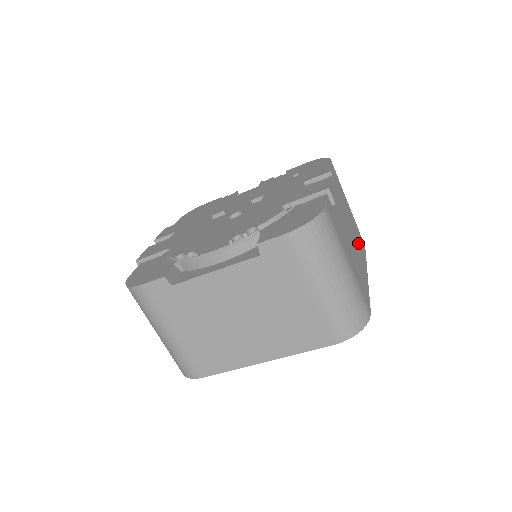
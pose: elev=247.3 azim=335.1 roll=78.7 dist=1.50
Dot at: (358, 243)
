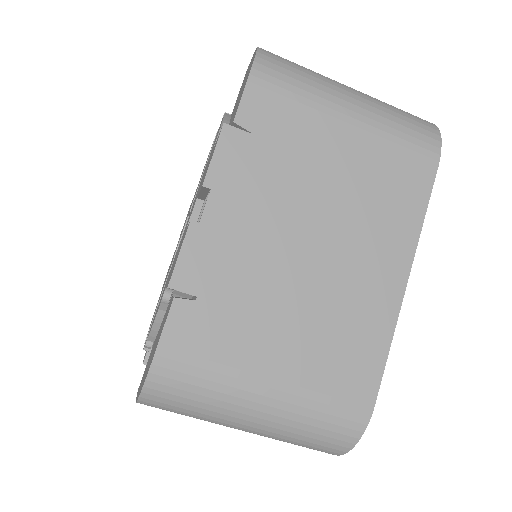
Dot at: (375, 216)
